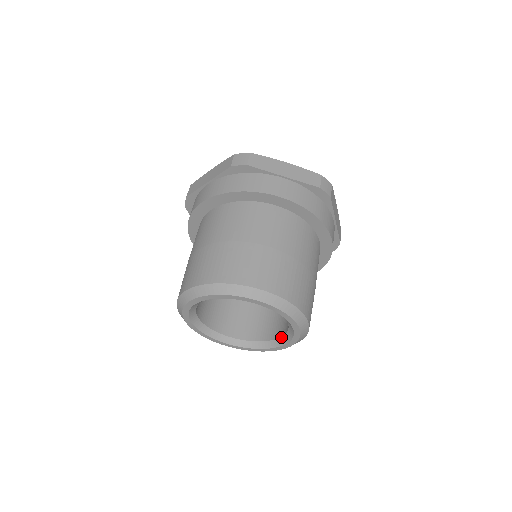
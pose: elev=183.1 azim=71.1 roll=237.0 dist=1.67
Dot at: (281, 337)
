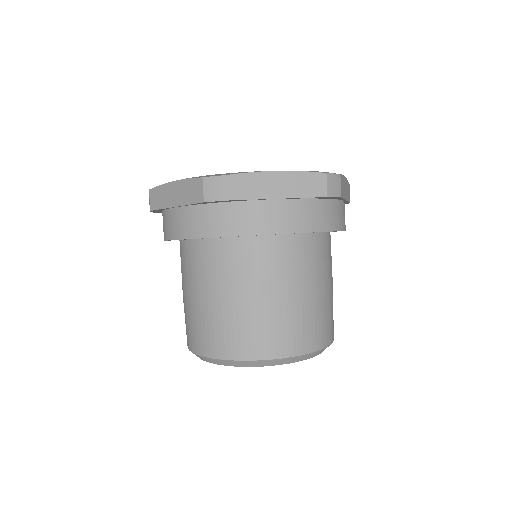
Dot at: occluded
